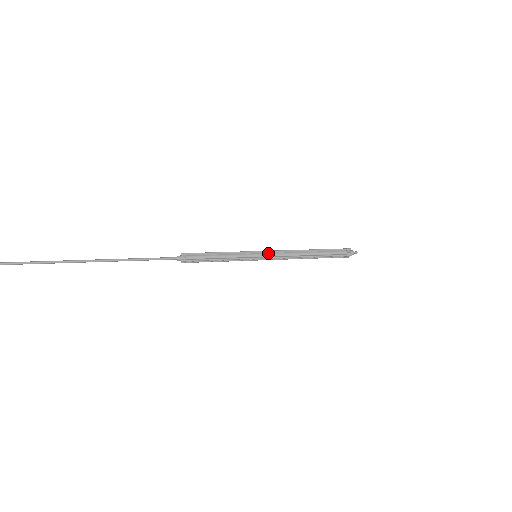
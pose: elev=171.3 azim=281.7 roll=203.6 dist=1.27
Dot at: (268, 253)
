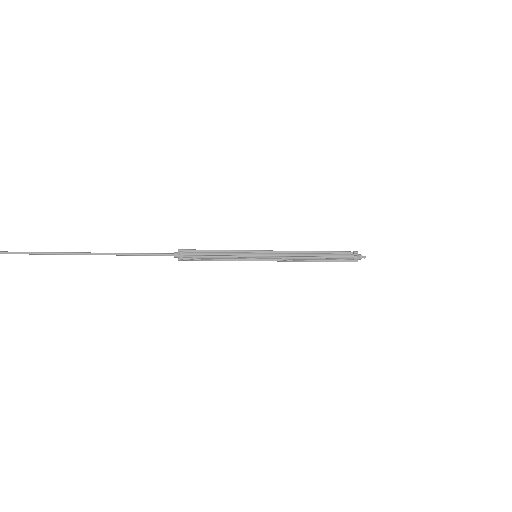
Dot at: (268, 253)
